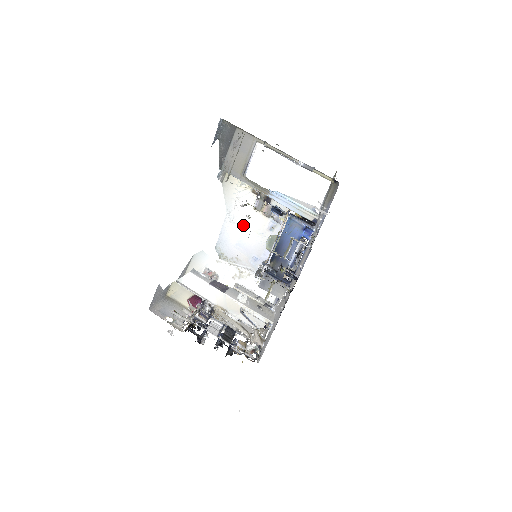
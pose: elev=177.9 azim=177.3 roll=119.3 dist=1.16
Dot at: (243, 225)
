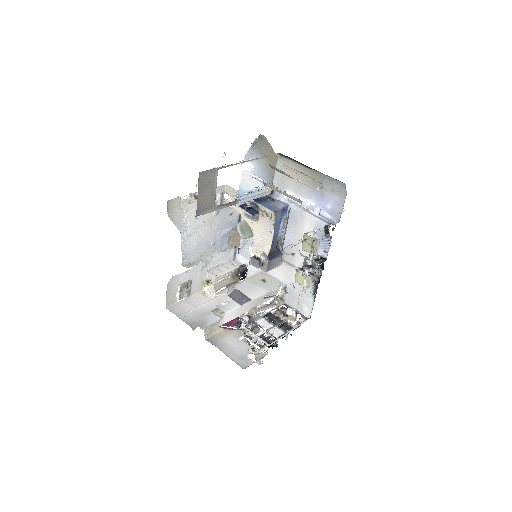
Dot at: (196, 230)
